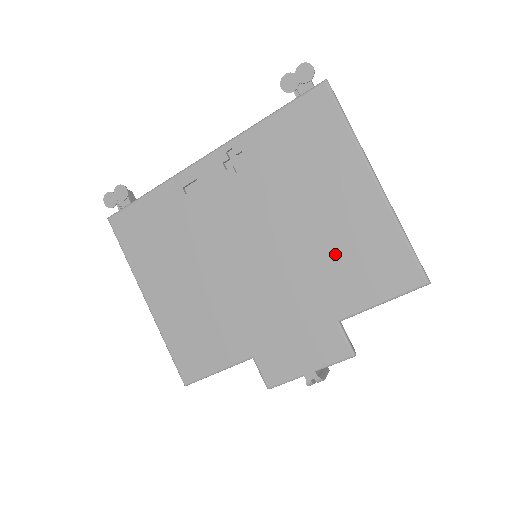
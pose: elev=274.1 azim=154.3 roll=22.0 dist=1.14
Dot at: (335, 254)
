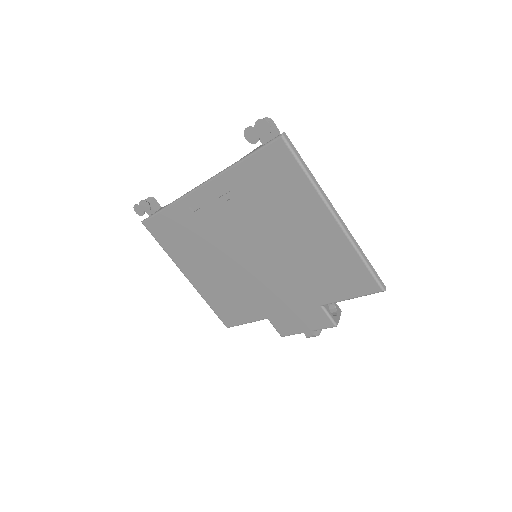
Dot at: (312, 265)
